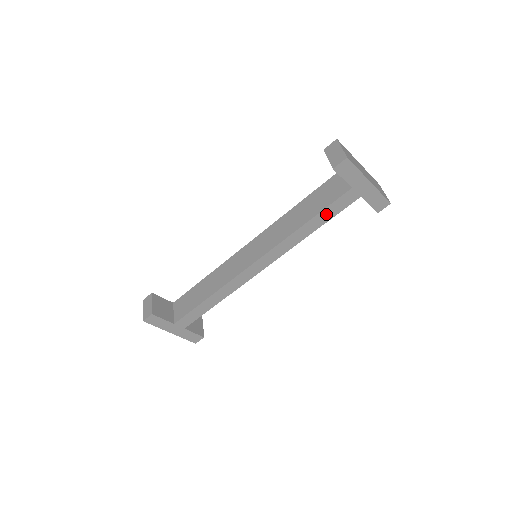
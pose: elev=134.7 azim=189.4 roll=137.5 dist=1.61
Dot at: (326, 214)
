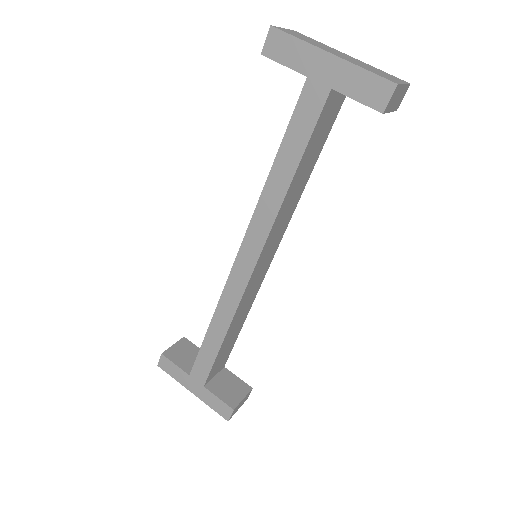
Dot at: (293, 141)
